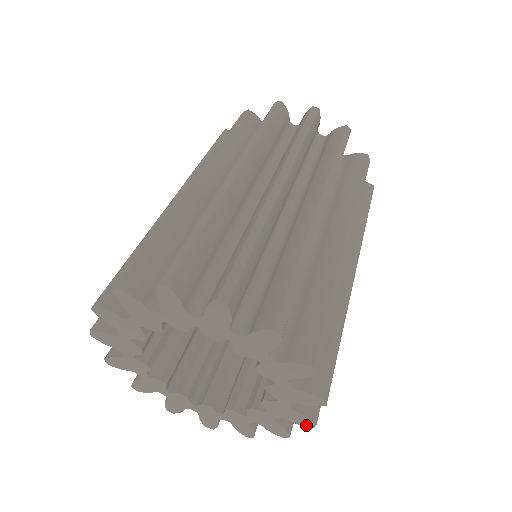
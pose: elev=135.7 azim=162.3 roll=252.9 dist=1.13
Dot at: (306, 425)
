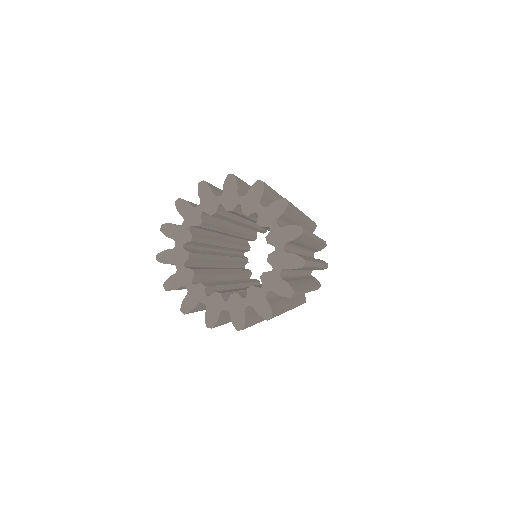
Dot at: (299, 266)
